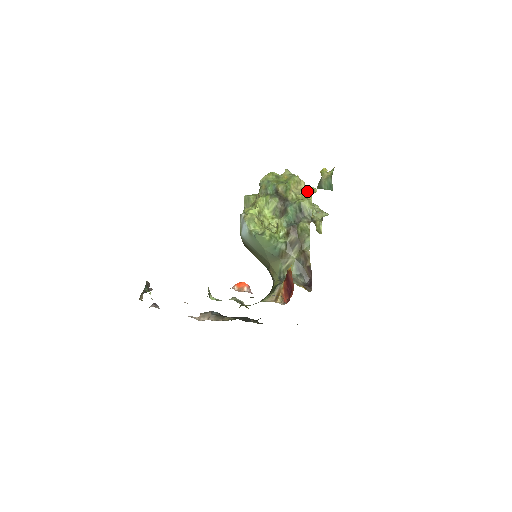
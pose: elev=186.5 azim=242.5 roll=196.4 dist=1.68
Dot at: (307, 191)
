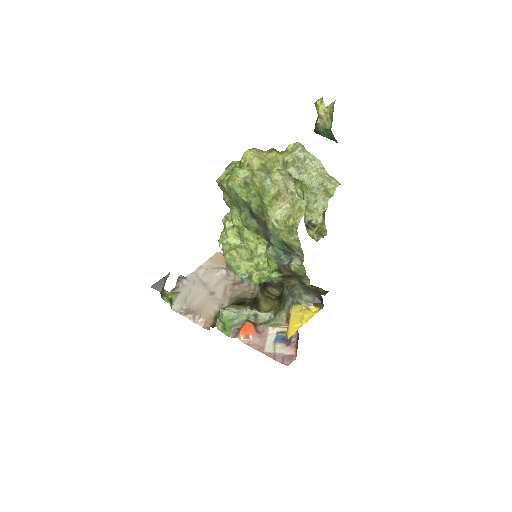
Dot at: (292, 207)
